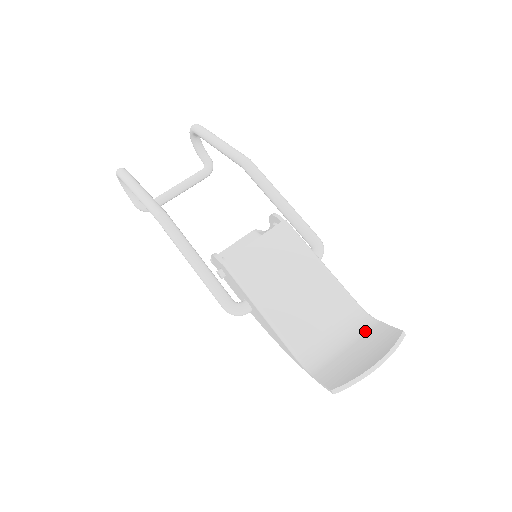
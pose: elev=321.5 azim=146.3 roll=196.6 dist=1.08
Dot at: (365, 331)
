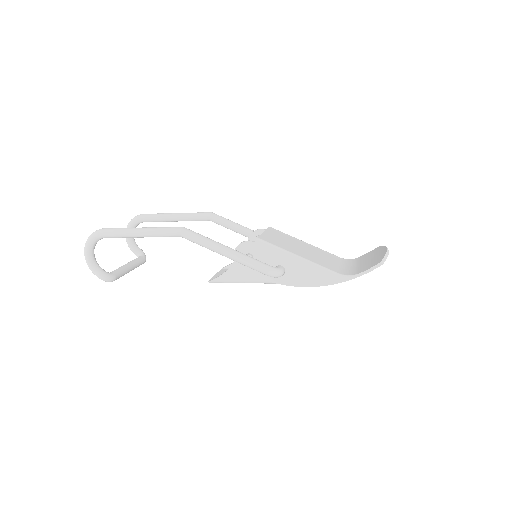
Dot at: (357, 260)
